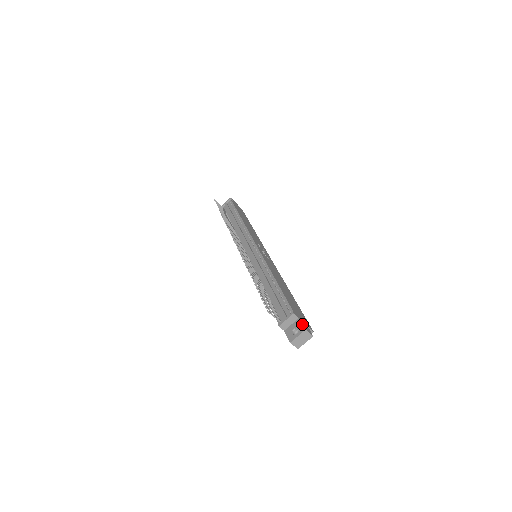
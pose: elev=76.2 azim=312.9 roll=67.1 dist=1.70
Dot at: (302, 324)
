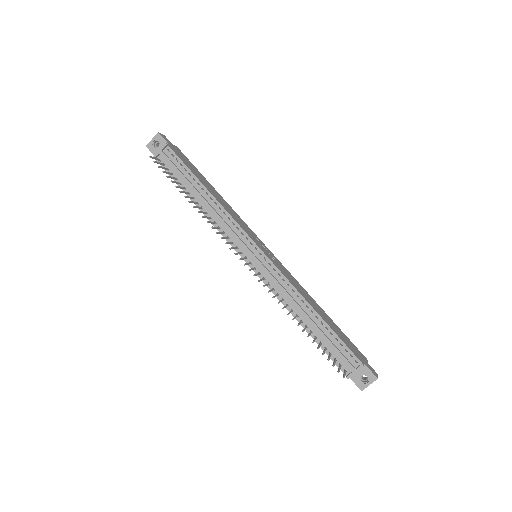
Dot at: (371, 372)
